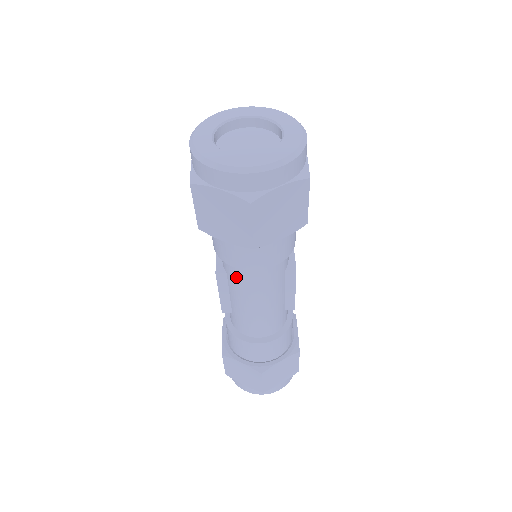
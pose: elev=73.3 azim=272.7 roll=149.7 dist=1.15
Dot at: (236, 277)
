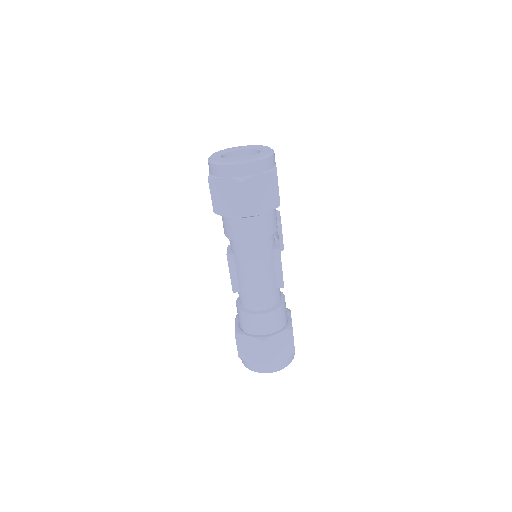
Dot at: (240, 253)
